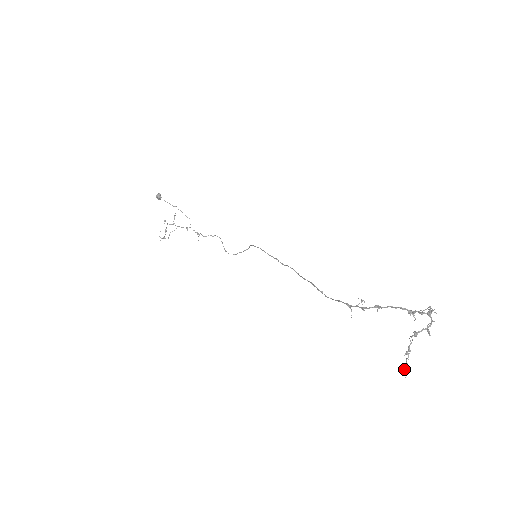
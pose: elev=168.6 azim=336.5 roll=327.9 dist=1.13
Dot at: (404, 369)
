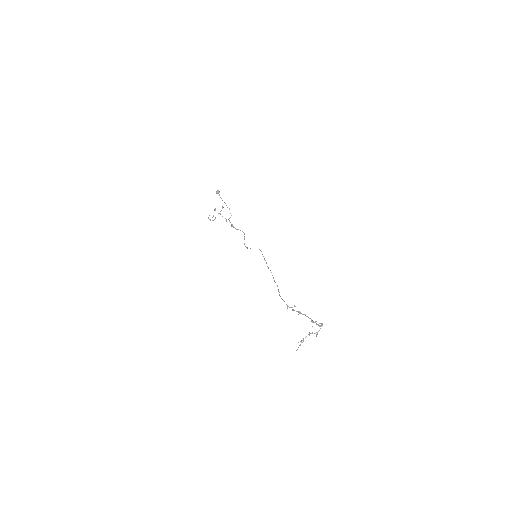
Dot at: (297, 349)
